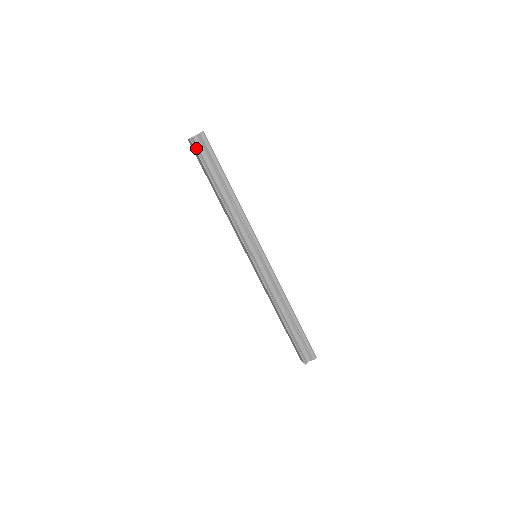
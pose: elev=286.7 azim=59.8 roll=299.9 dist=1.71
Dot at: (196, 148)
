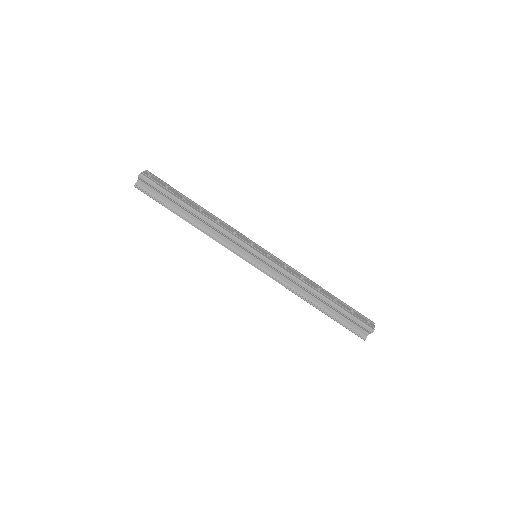
Dot at: (144, 191)
